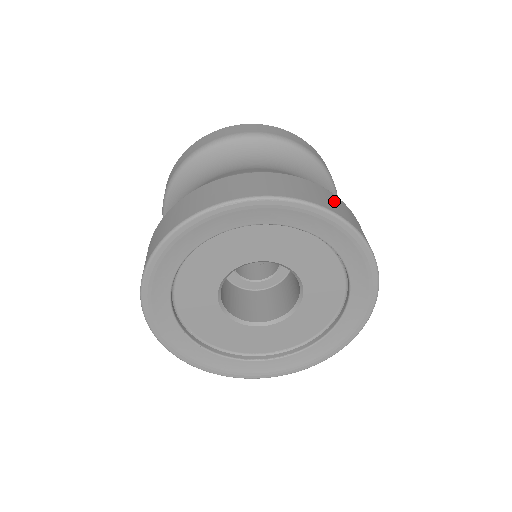
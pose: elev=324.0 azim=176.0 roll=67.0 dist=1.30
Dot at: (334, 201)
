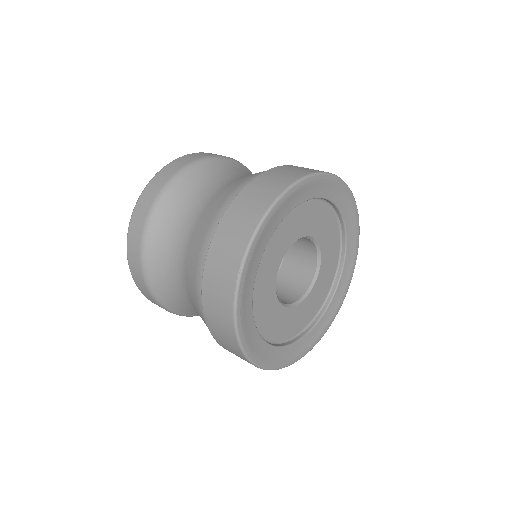
Dot at: occluded
